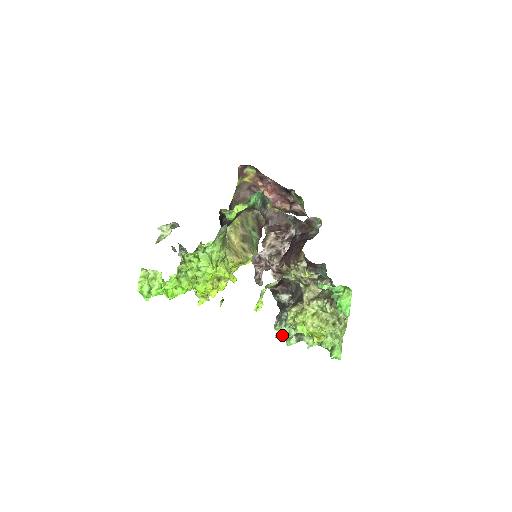
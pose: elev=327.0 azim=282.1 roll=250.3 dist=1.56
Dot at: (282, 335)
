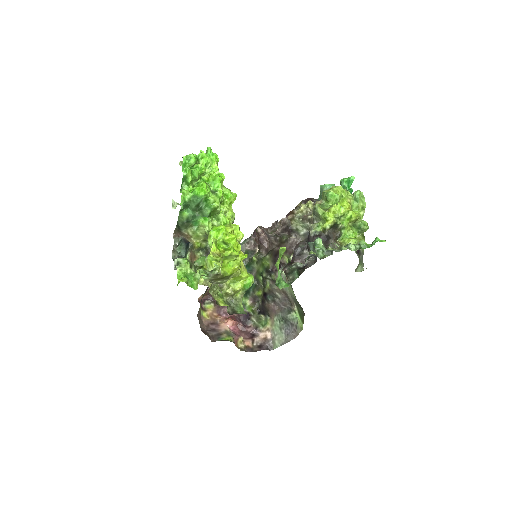
Dot at: occluded
